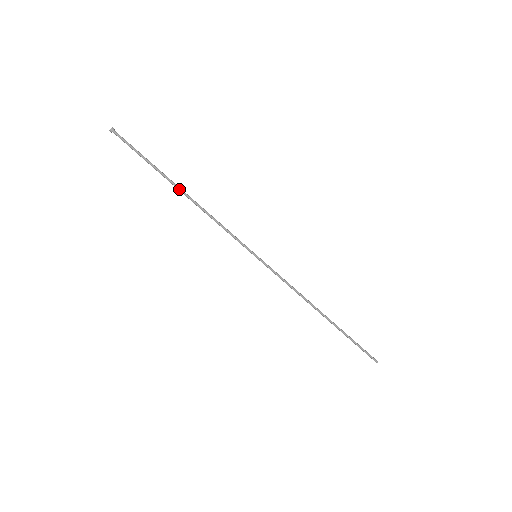
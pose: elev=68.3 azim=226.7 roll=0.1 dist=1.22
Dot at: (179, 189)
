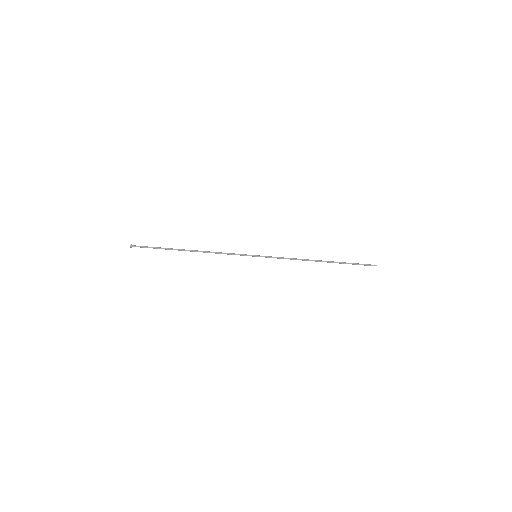
Dot at: occluded
